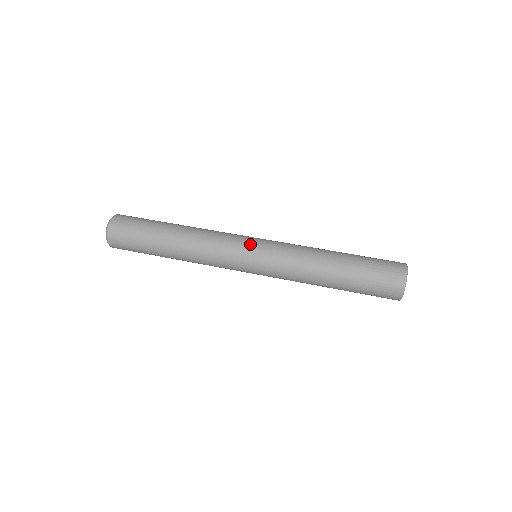
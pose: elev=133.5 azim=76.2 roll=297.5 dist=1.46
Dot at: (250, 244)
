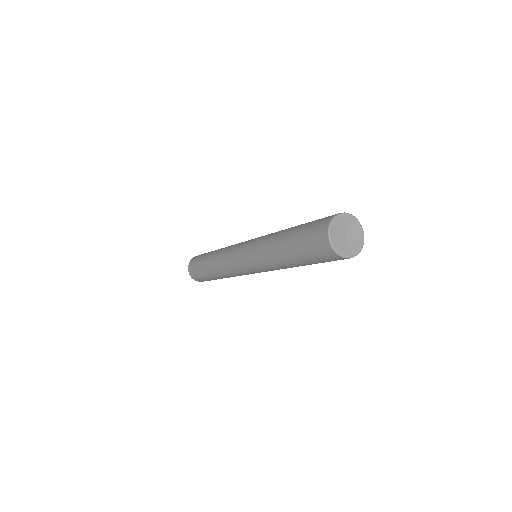
Dot at: occluded
